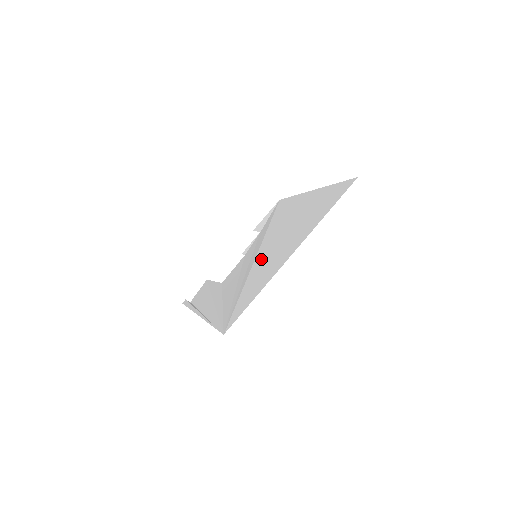
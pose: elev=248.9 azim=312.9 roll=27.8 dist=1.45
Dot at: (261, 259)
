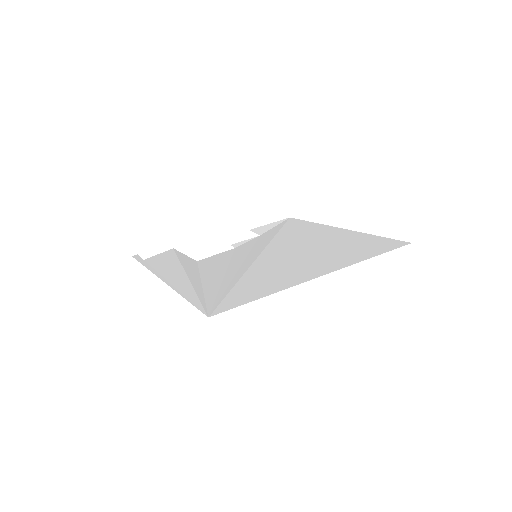
Dot at: (267, 262)
